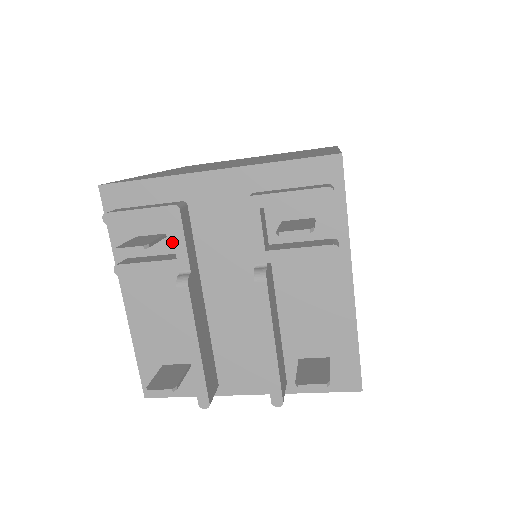
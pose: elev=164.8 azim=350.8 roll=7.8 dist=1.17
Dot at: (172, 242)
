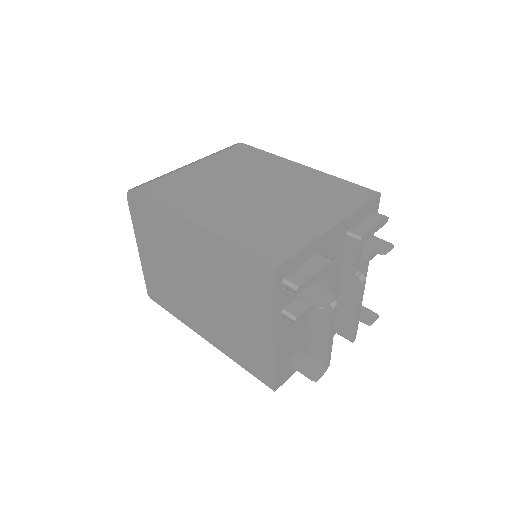
Dot at: occluded
